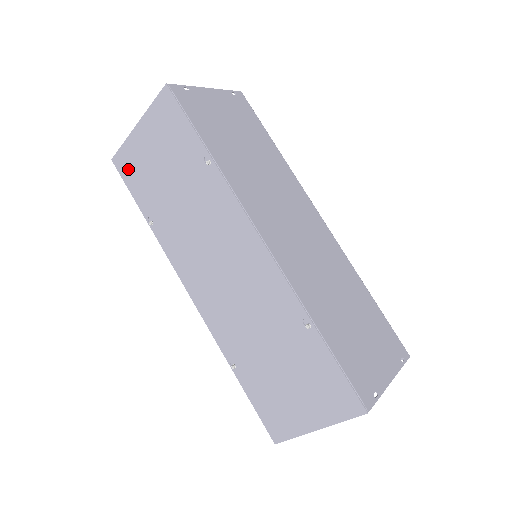
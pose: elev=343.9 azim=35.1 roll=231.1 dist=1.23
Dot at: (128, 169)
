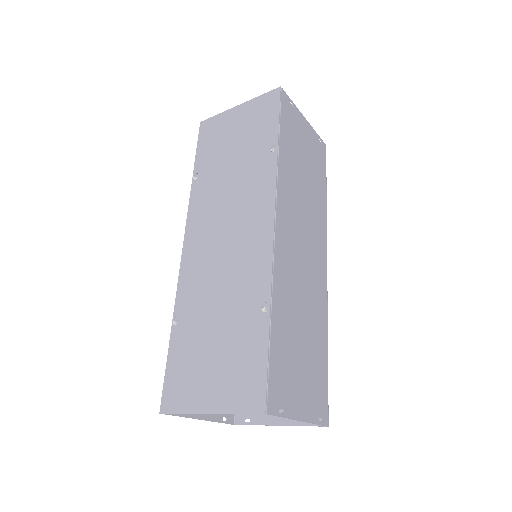
Dot at: (208, 133)
